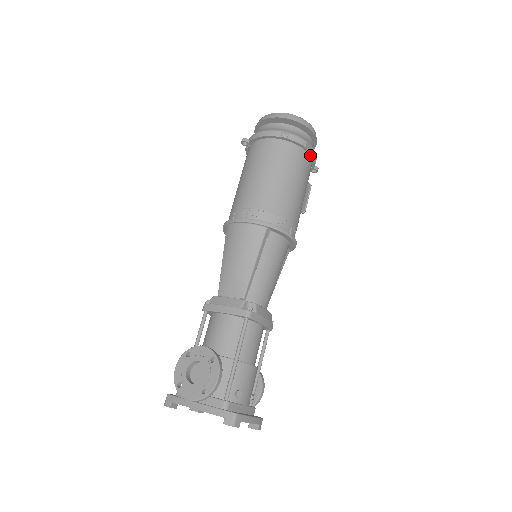
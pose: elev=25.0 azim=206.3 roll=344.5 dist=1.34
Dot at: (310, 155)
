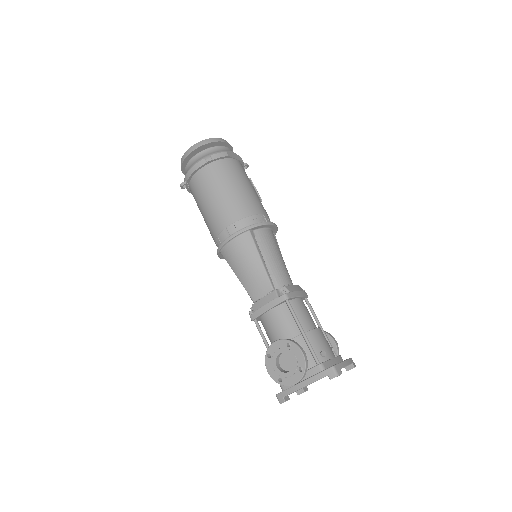
Dot at: (235, 159)
